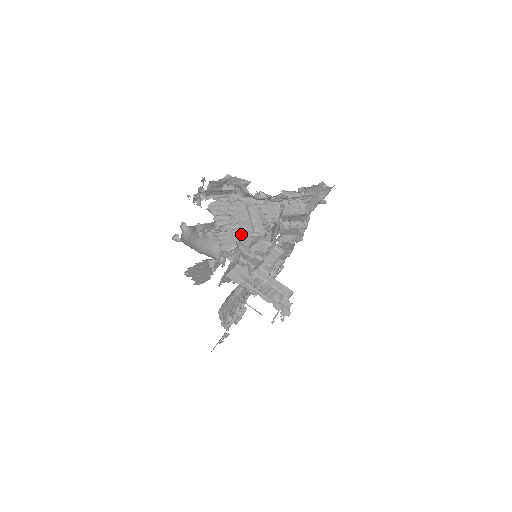
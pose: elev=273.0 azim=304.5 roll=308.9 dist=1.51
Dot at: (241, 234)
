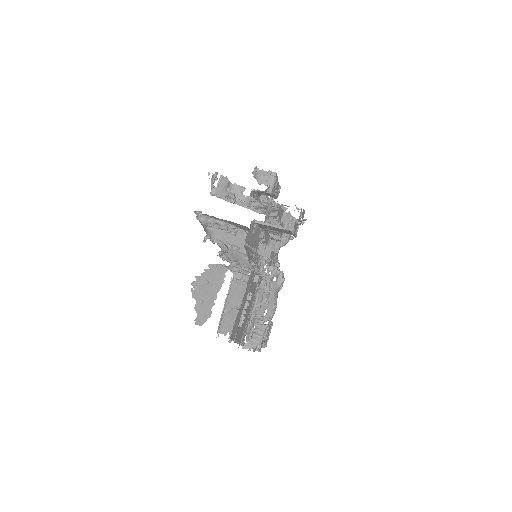
Dot at: occluded
